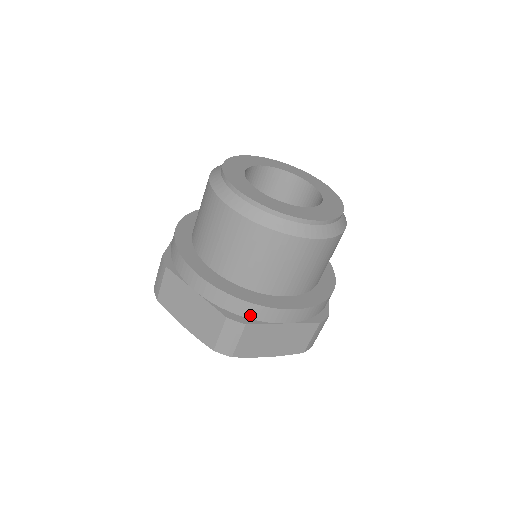
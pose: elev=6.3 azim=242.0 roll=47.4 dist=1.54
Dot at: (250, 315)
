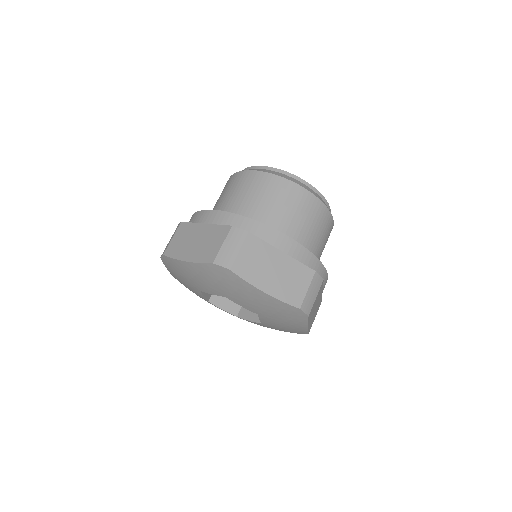
Dot at: (252, 233)
